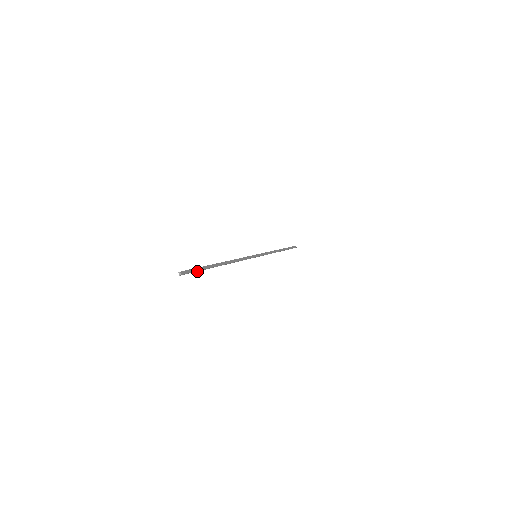
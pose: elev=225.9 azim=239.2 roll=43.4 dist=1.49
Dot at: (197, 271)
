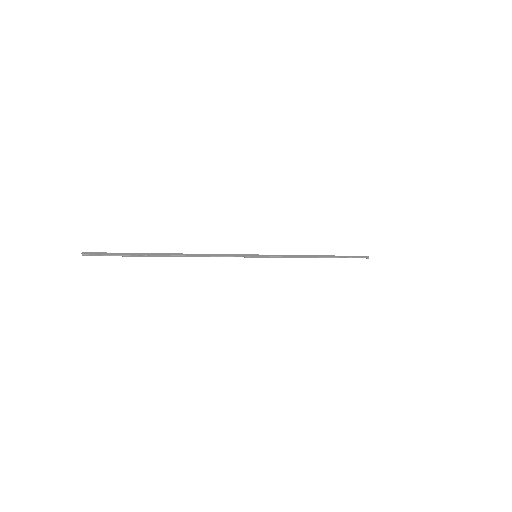
Dot at: occluded
